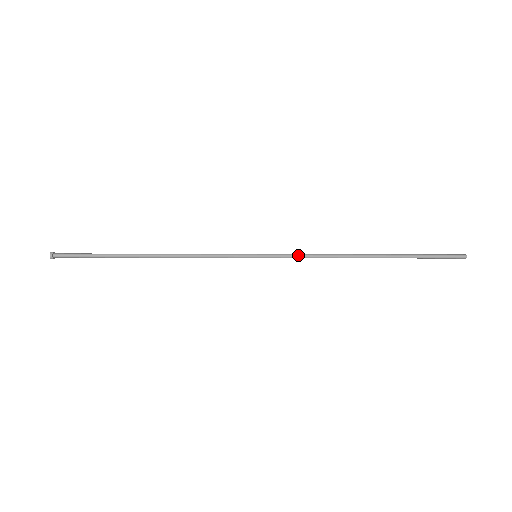
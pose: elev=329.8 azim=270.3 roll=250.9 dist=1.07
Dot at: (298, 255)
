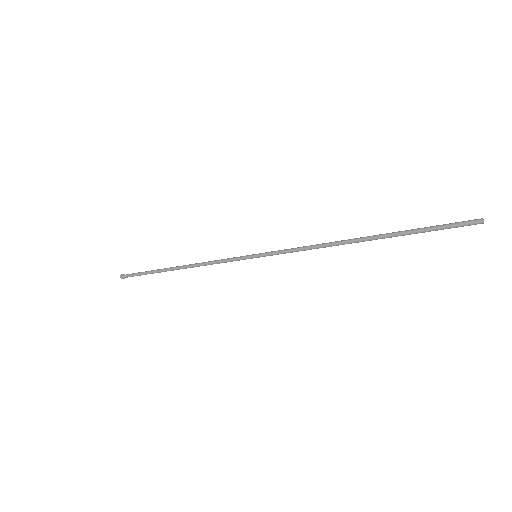
Dot at: (291, 250)
